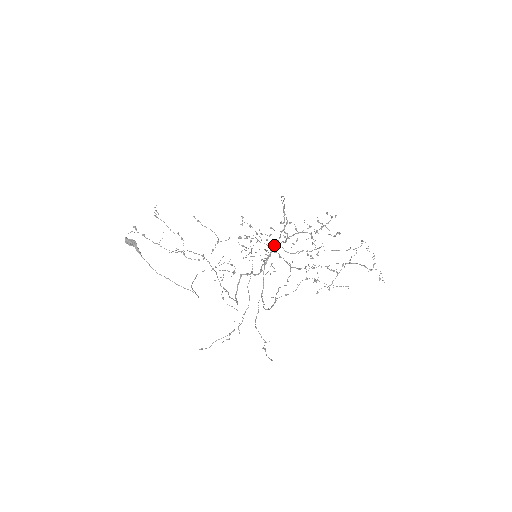
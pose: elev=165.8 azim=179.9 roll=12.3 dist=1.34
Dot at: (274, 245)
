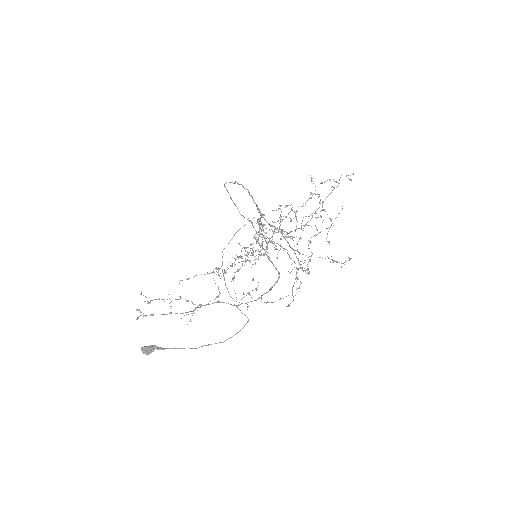
Dot at: occluded
